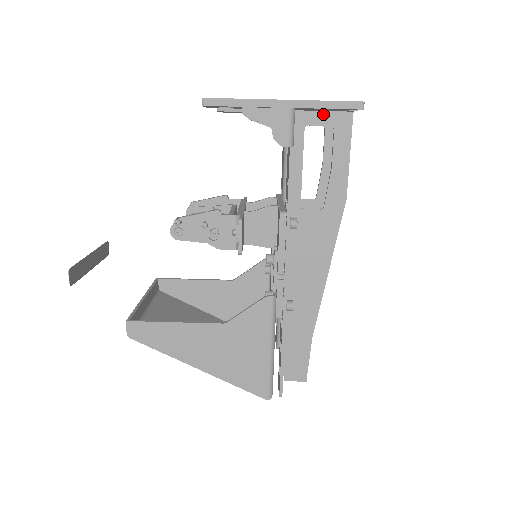
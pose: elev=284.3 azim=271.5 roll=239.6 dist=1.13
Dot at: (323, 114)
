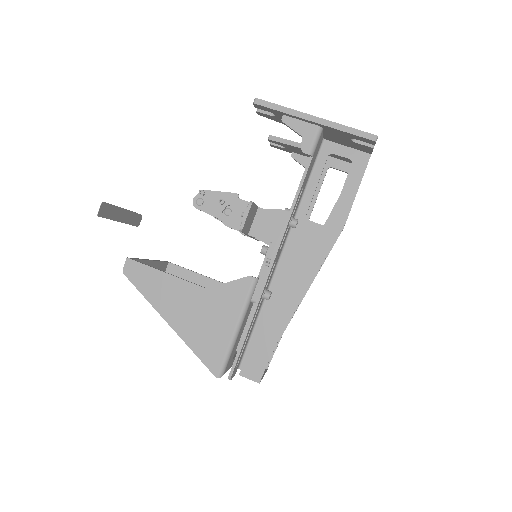
Dot at: (346, 149)
